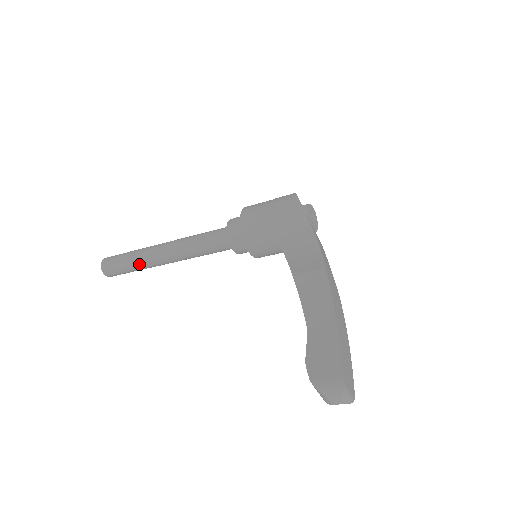
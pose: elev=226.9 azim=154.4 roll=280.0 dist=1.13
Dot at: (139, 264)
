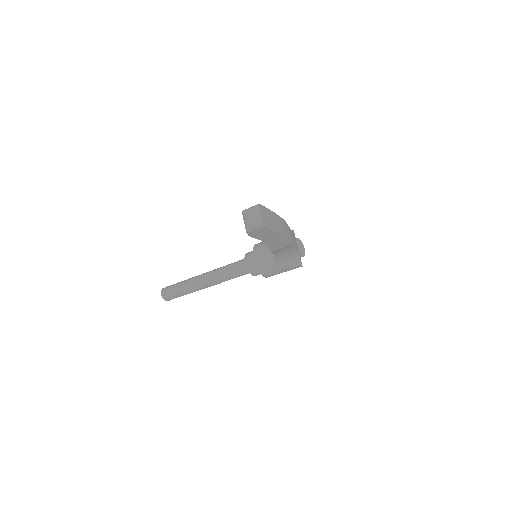
Dot at: (186, 283)
